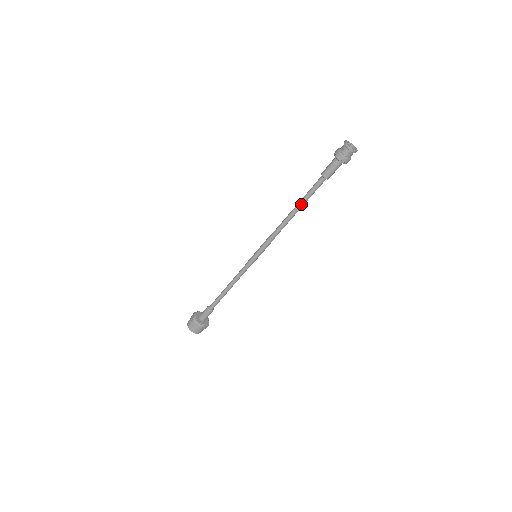
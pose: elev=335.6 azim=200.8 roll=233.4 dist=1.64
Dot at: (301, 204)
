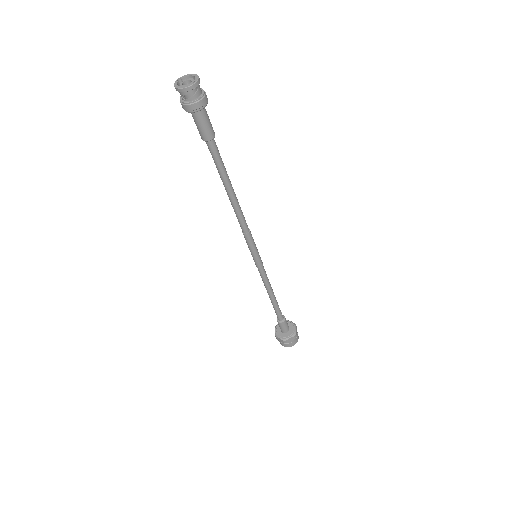
Dot at: (227, 183)
